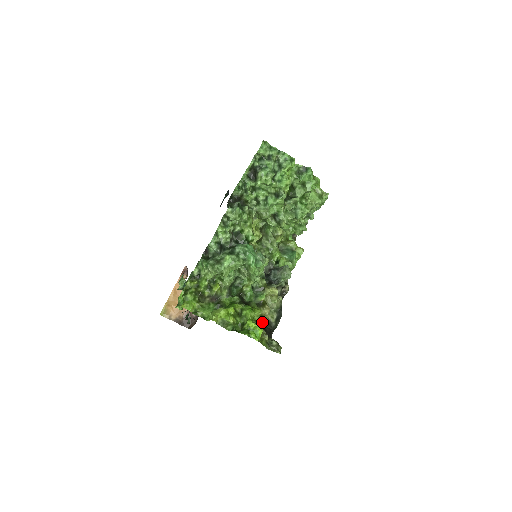
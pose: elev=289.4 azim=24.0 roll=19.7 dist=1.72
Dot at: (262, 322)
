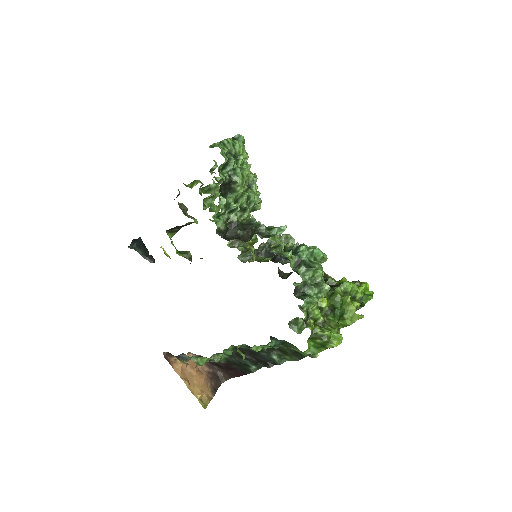
Dot at: occluded
